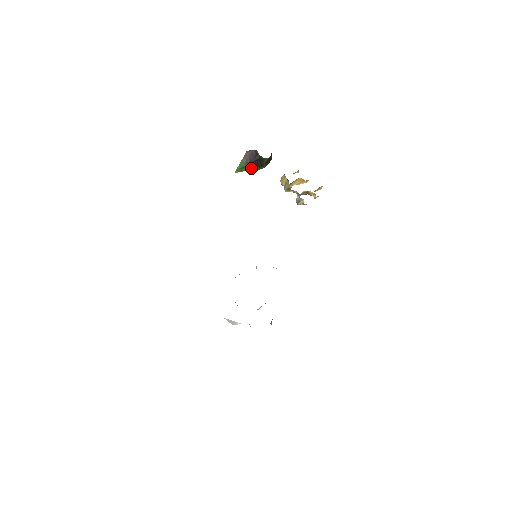
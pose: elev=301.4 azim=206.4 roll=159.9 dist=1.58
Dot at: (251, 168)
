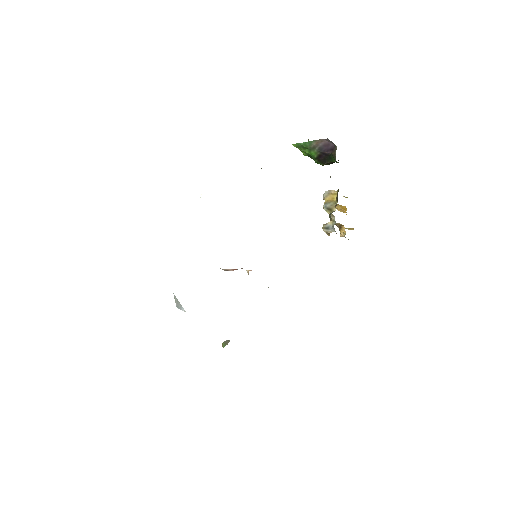
Dot at: (311, 155)
